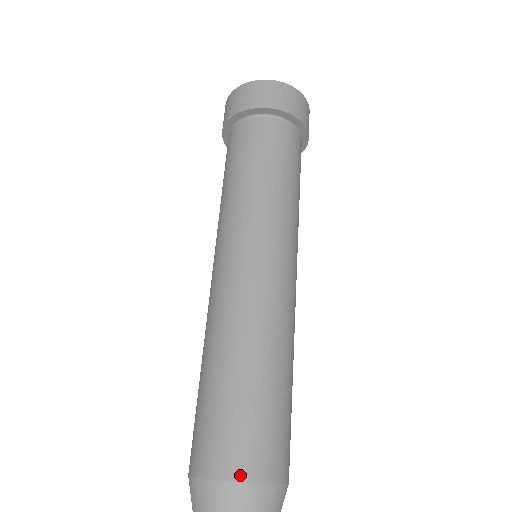
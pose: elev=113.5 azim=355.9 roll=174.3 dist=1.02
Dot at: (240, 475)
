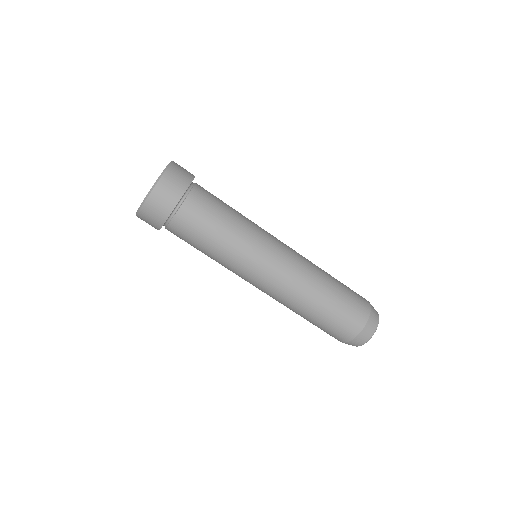
Dot at: (354, 335)
